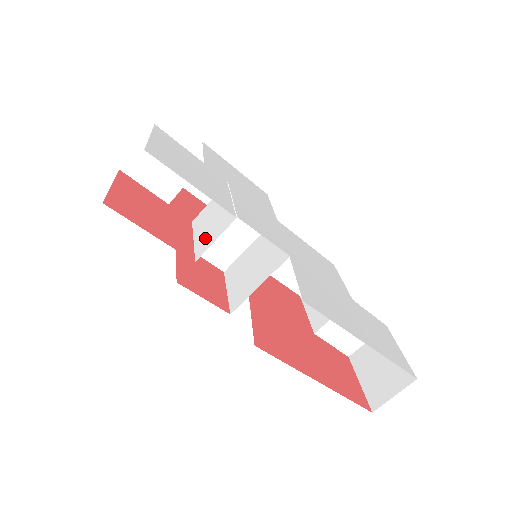
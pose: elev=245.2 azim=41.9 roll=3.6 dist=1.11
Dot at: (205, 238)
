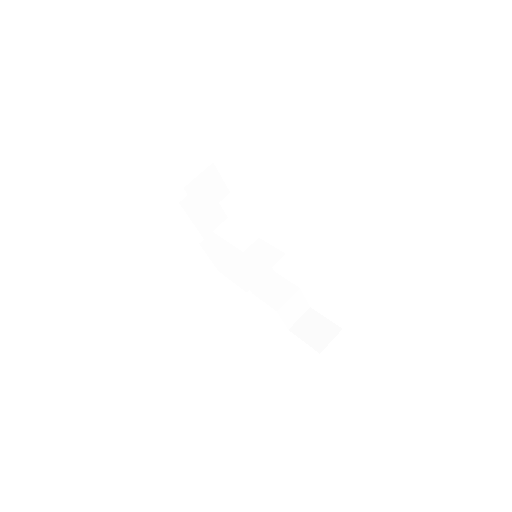
Dot at: (243, 239)
